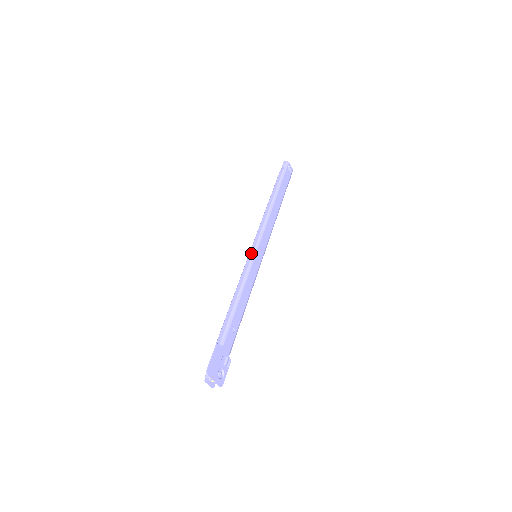
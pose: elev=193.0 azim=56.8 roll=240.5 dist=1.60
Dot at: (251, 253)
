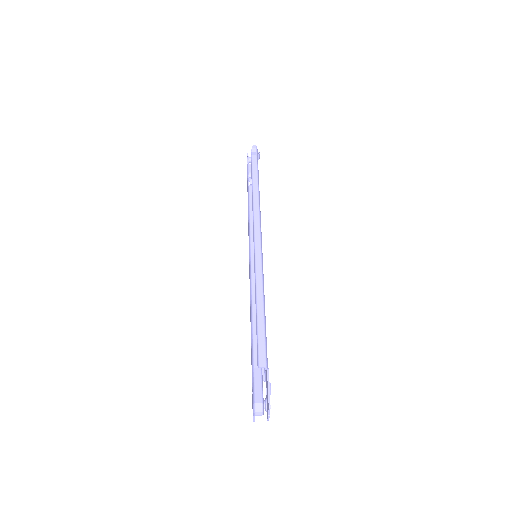
Dot at: (258, 253)
